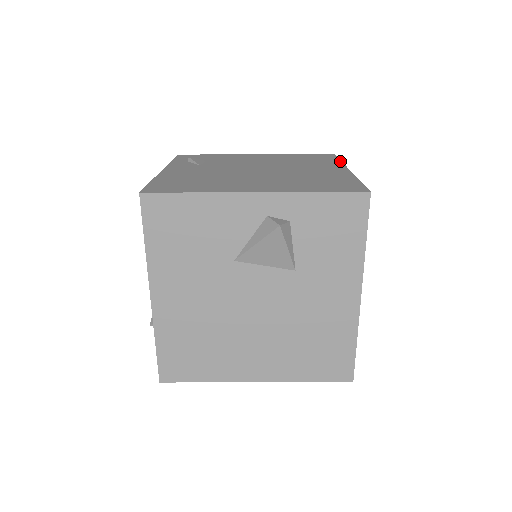
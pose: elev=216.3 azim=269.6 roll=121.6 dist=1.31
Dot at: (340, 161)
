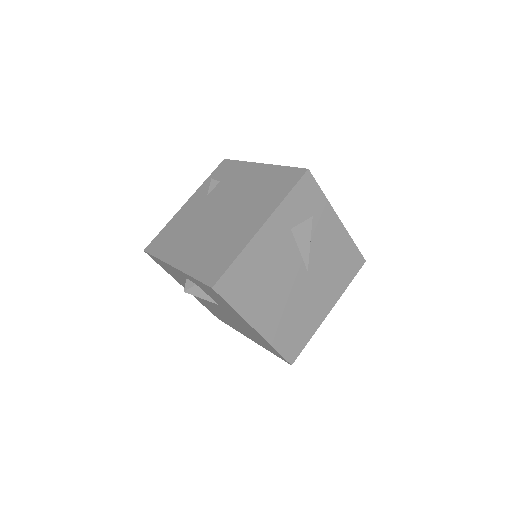
Dot at: (282, 199)
